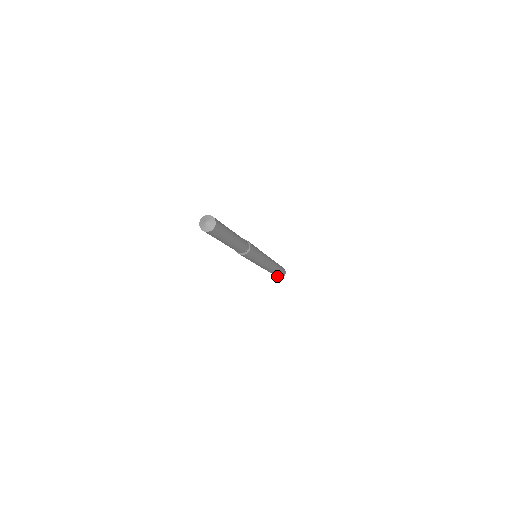
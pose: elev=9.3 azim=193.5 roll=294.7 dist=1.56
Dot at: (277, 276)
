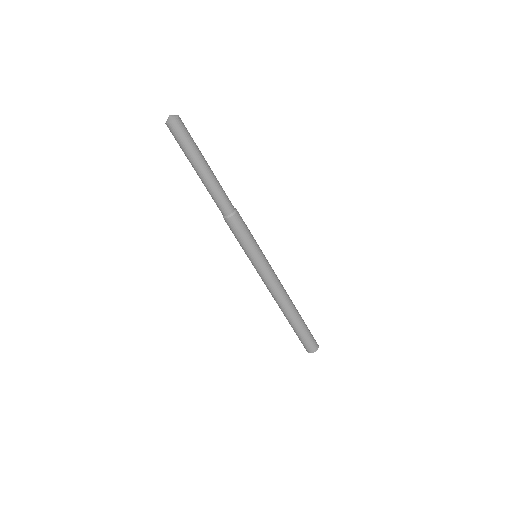
Dot at: (309, 343)
